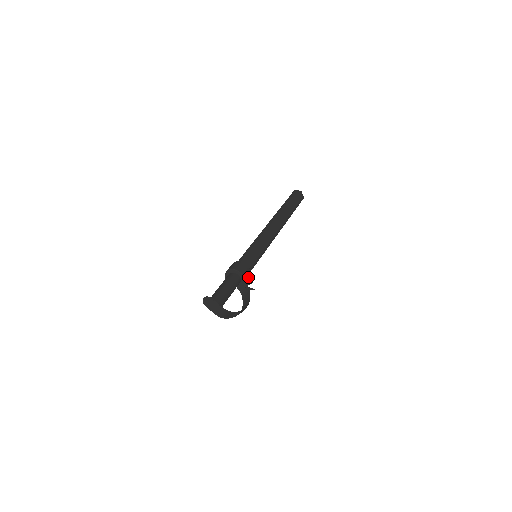
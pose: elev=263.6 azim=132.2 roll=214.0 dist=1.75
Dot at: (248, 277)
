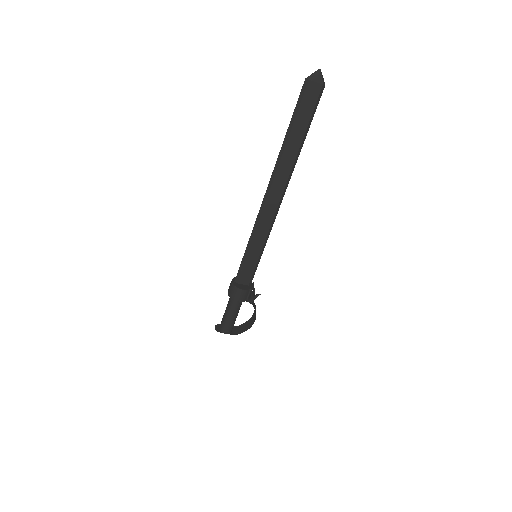
Dot at: (249, 295)
